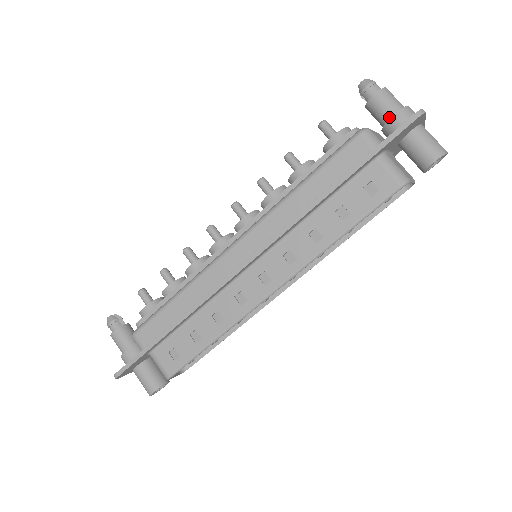
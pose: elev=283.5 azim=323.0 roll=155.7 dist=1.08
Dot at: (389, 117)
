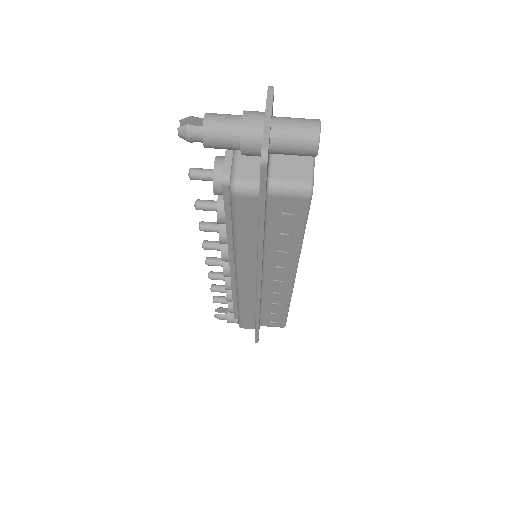
Dot at: (238, 149)
